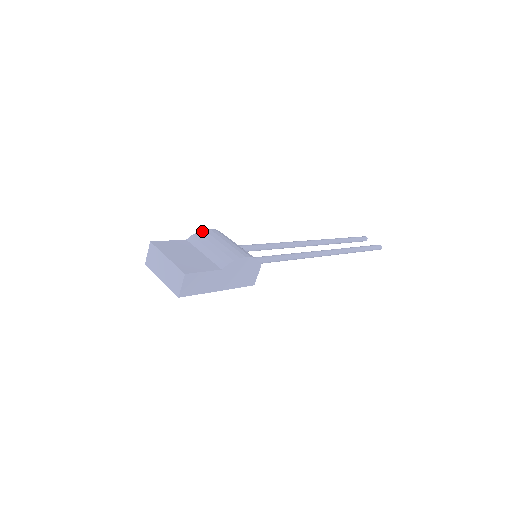
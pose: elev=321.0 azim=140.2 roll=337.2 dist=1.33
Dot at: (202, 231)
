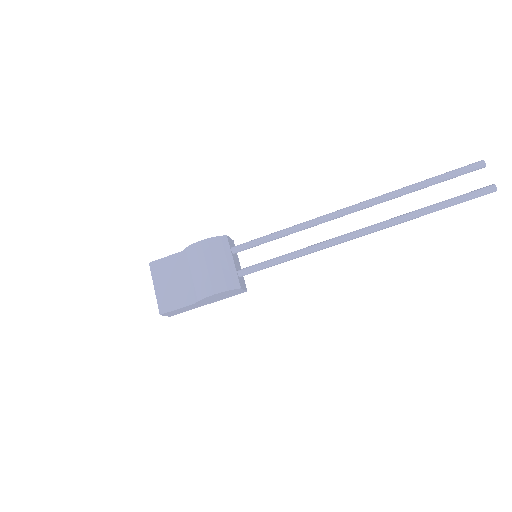
Dot at: (192, 245)
